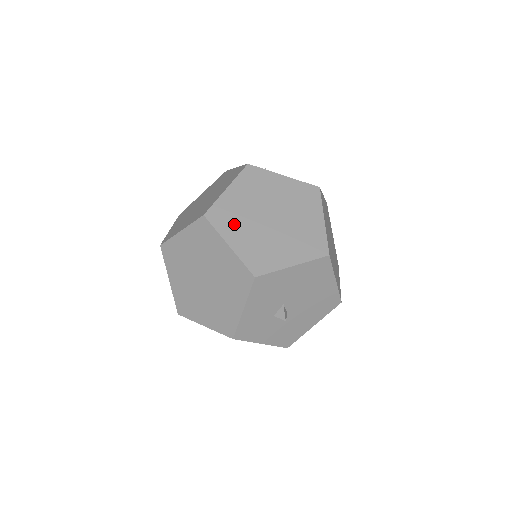
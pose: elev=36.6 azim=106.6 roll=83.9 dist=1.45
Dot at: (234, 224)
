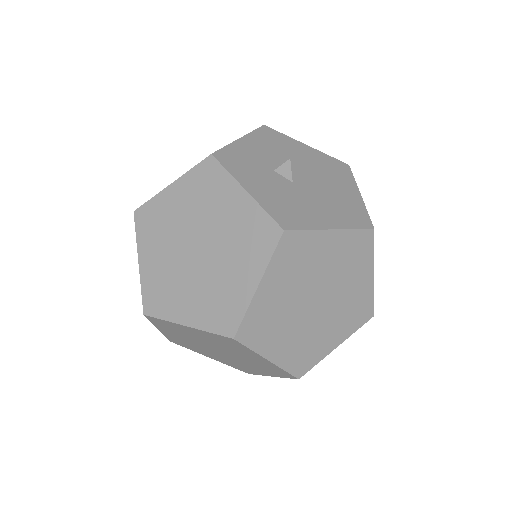
Dot at: occluded
